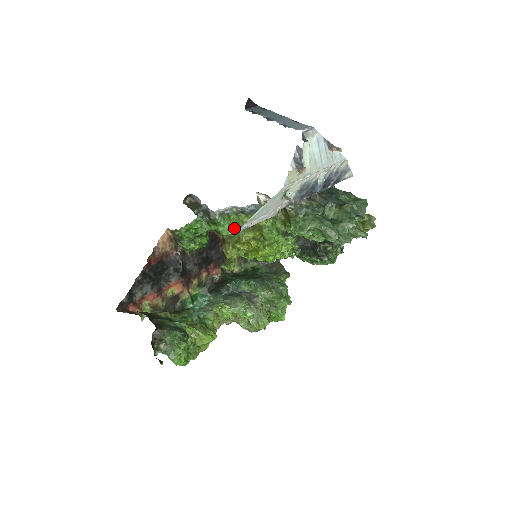
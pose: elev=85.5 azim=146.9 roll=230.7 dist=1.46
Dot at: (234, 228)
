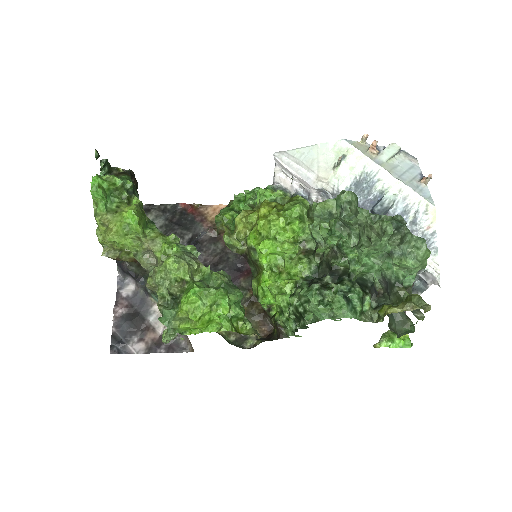
Dot at: (272, 190)
